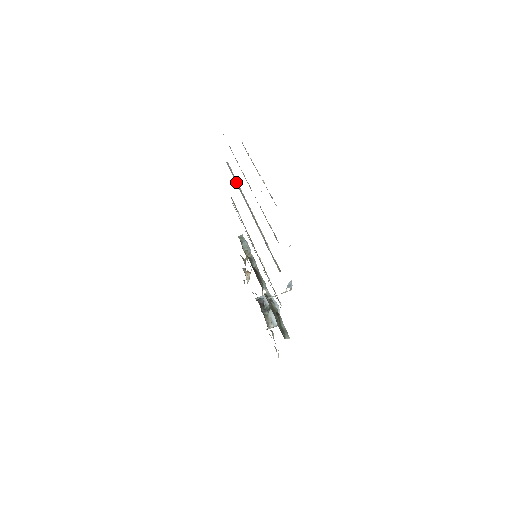
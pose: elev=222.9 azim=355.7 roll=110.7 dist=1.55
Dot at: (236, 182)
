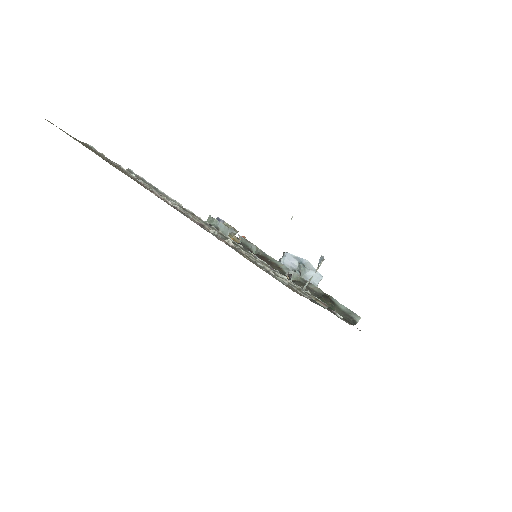
Dot at: (164, 196)
